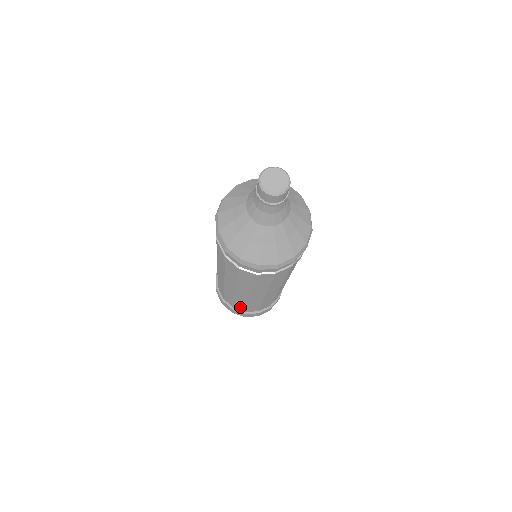
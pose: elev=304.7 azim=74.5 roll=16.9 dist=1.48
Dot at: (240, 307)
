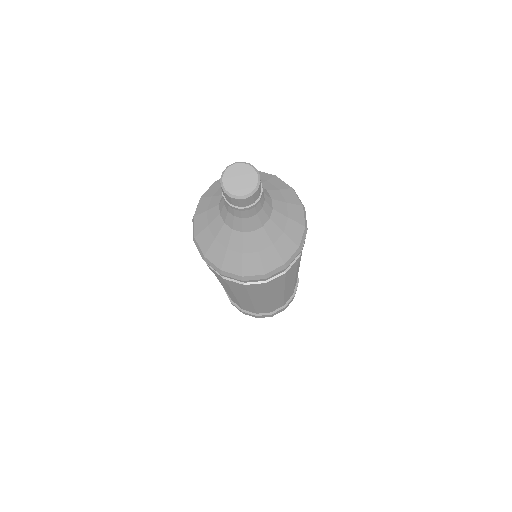
Dot at: (248, 309)
